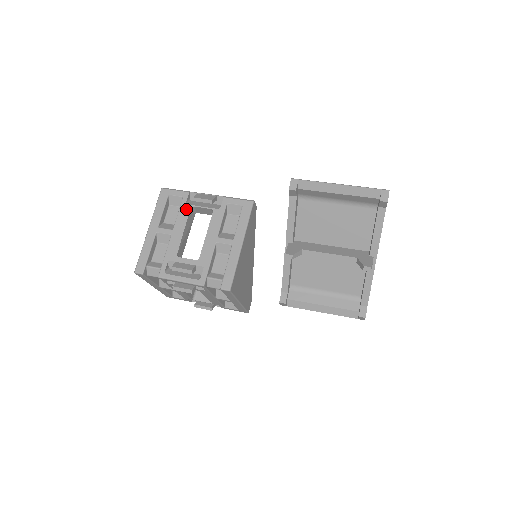
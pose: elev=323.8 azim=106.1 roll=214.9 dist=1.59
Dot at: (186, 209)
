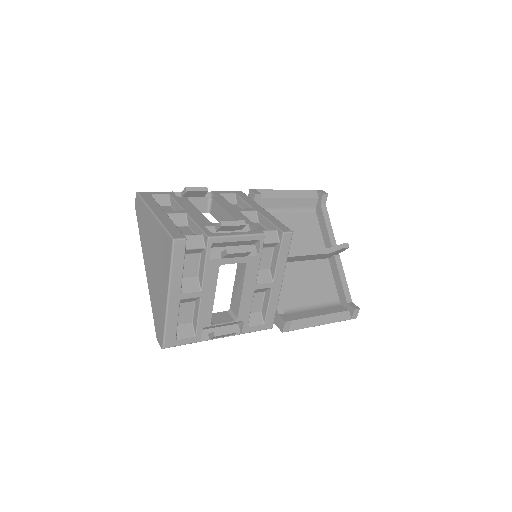
Dot at: (182, 199)
